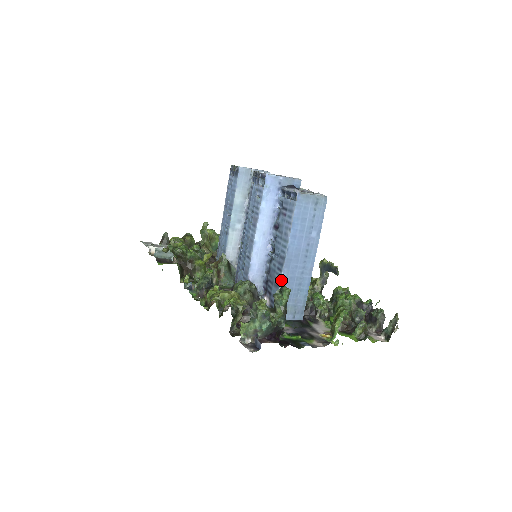
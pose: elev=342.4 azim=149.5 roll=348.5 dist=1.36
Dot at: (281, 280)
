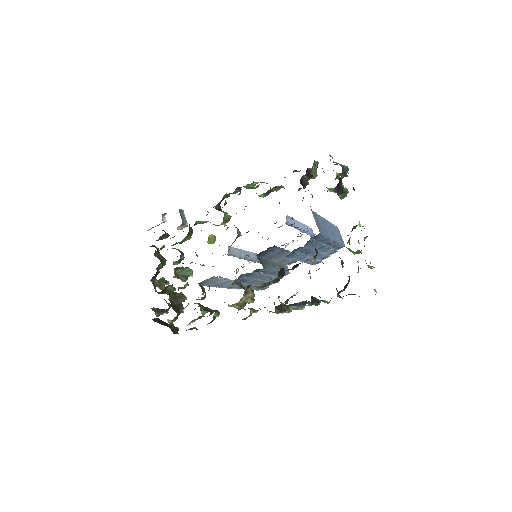
Dot at: (320, 216)
